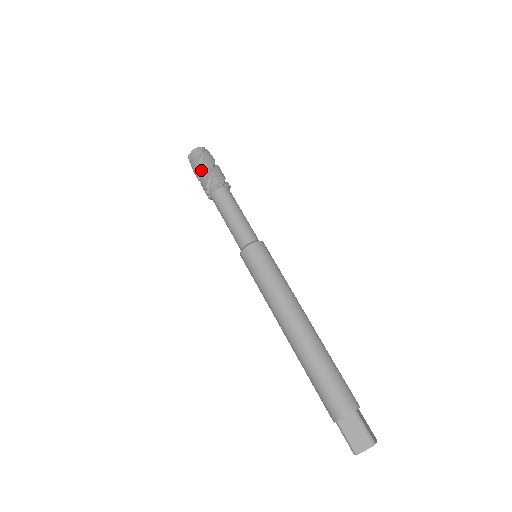
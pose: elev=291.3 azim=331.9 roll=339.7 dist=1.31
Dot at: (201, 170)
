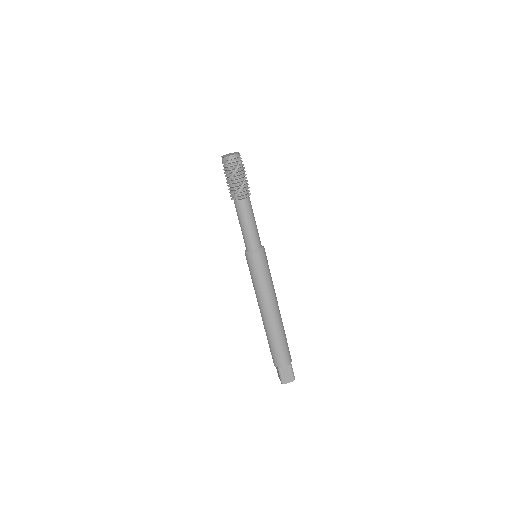
Dot at: (234, 177)
